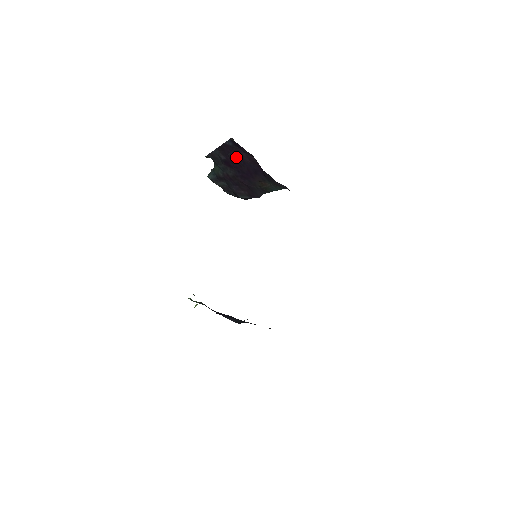
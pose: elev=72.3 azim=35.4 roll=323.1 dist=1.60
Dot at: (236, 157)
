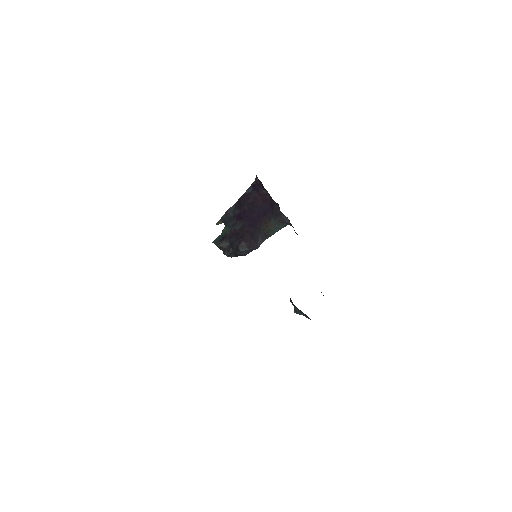
Dot at: (251, 204)
